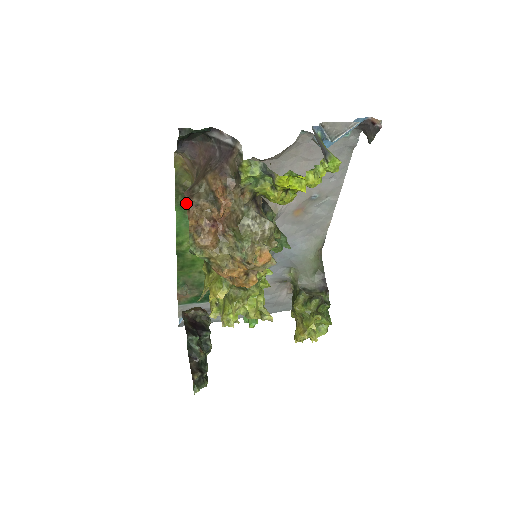
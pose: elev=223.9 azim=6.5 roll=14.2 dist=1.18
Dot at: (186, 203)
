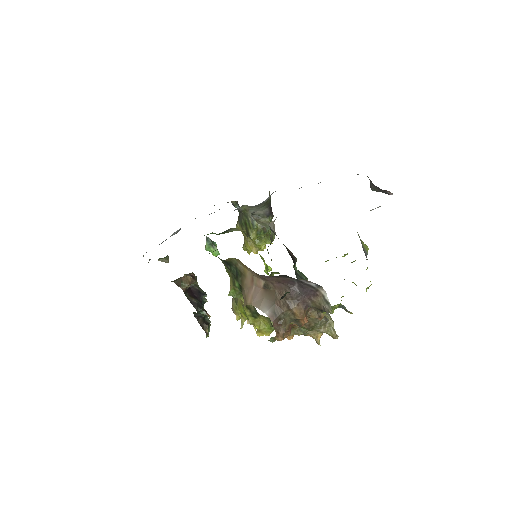
Dot at: (274, 327)
